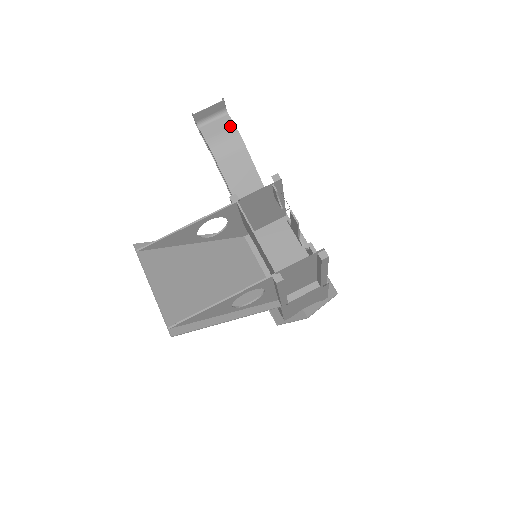
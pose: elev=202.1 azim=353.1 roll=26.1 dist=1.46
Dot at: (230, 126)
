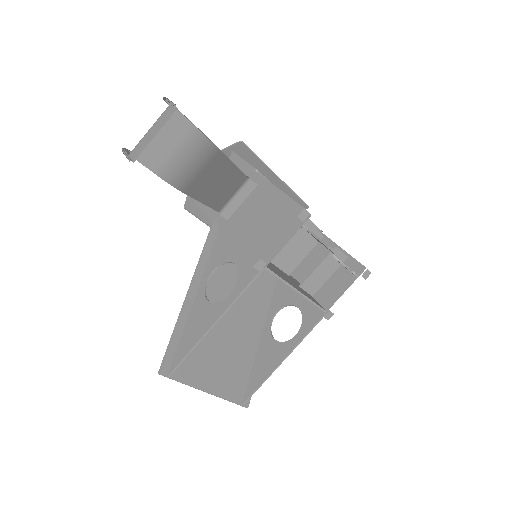
Dot at: (187, 131)
